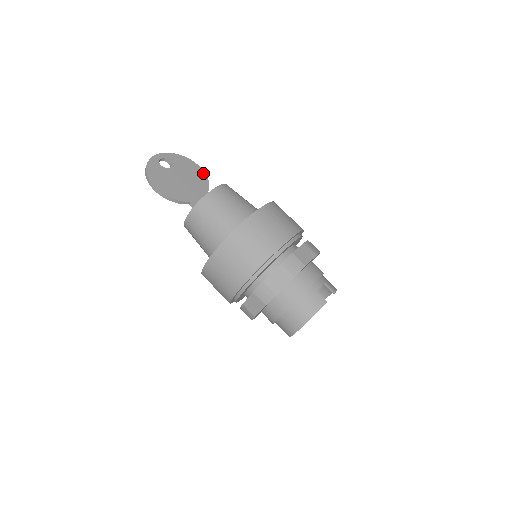
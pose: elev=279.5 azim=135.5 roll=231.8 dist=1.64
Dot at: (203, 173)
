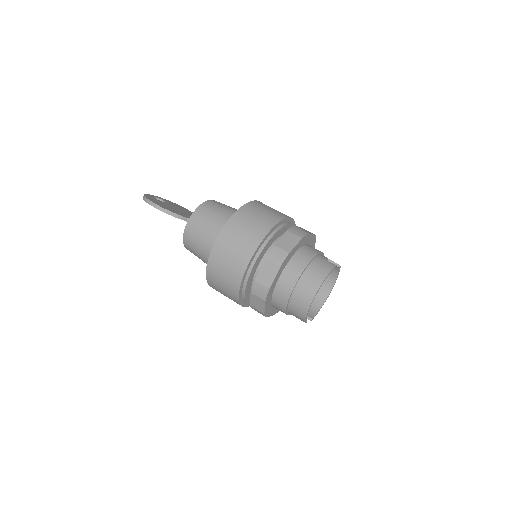
Dot at: occluded
